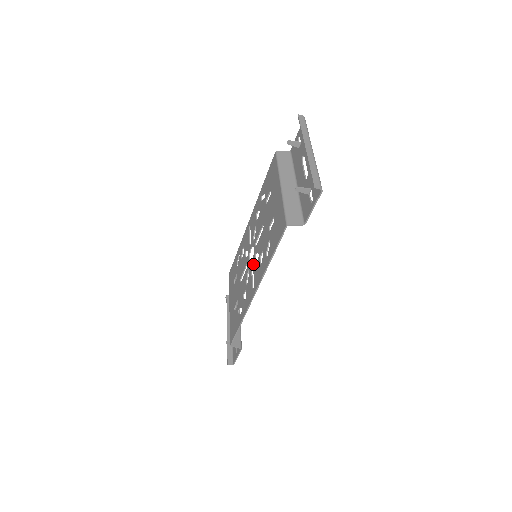
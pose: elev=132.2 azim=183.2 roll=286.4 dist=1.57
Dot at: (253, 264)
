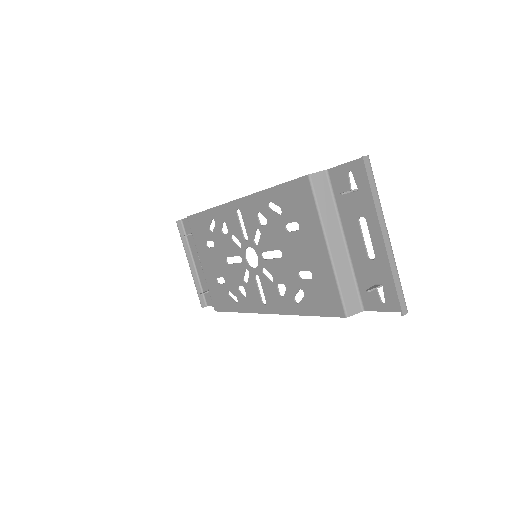
Dot at: (260, 276)
